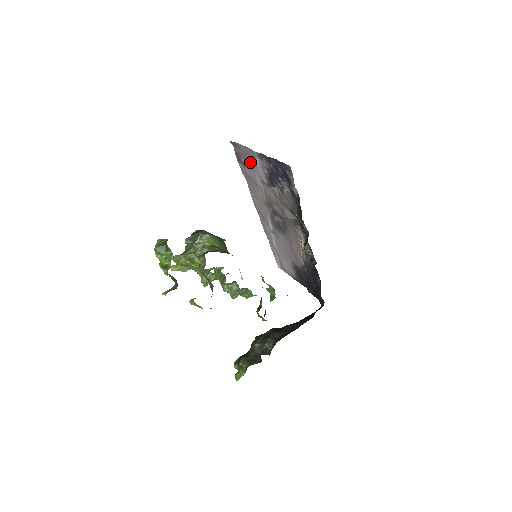
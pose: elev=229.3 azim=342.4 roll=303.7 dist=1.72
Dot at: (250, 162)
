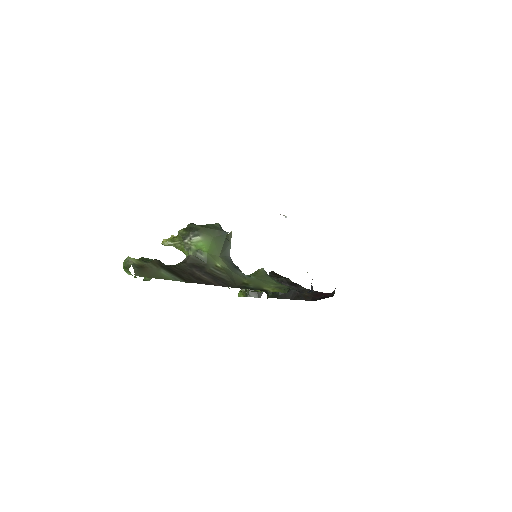
Dot at: occluded
